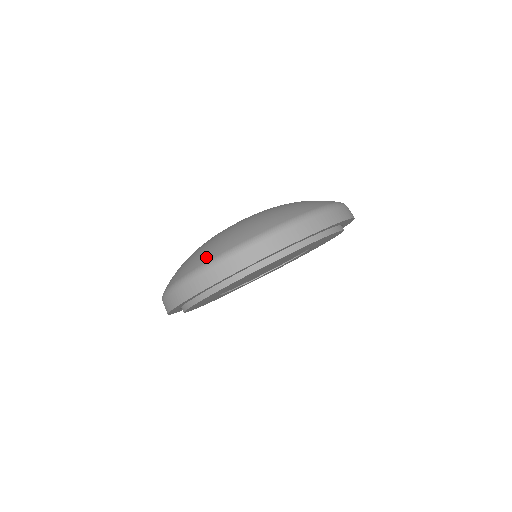
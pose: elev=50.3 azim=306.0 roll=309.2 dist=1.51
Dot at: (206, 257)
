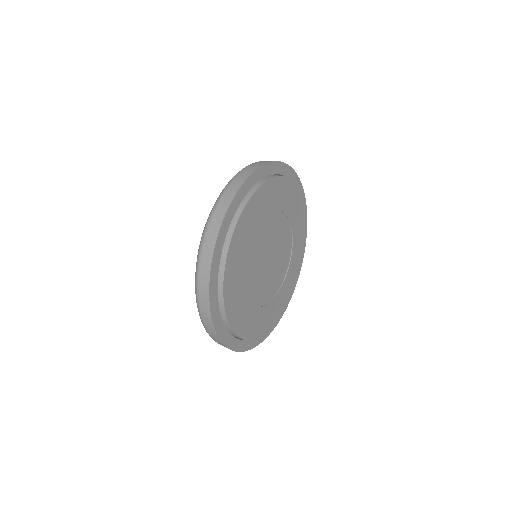
Dot at: occluded
